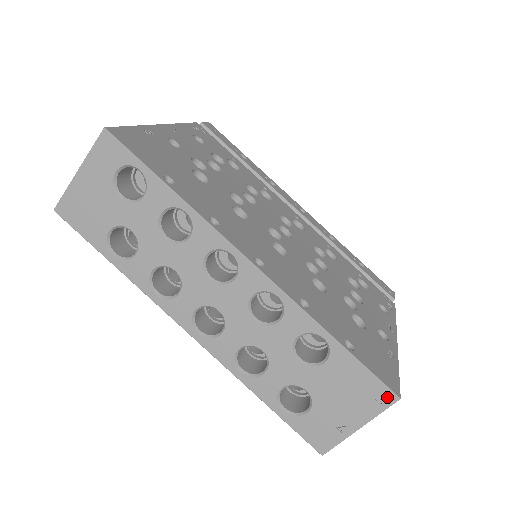
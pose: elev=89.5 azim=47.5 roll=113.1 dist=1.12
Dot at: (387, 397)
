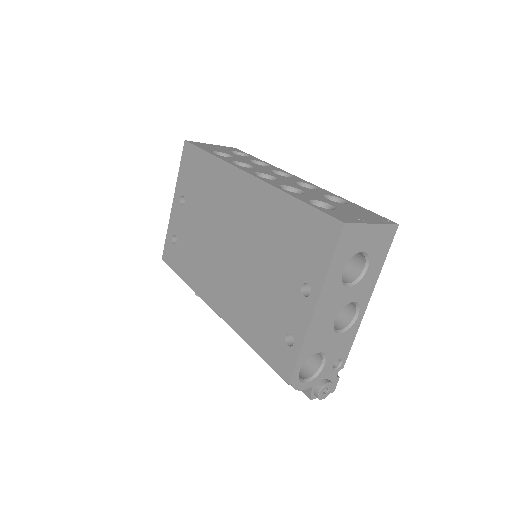
Dot at: (389, 222)
